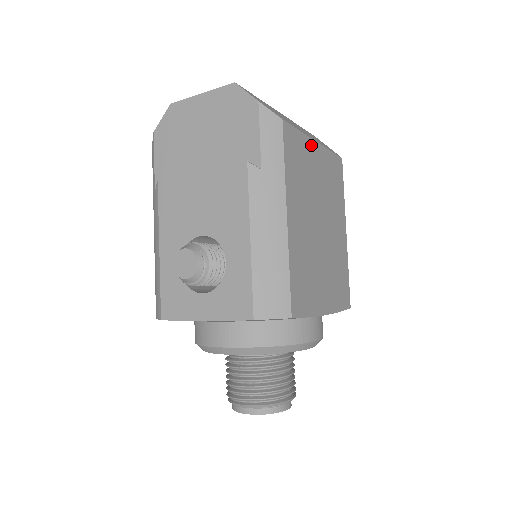
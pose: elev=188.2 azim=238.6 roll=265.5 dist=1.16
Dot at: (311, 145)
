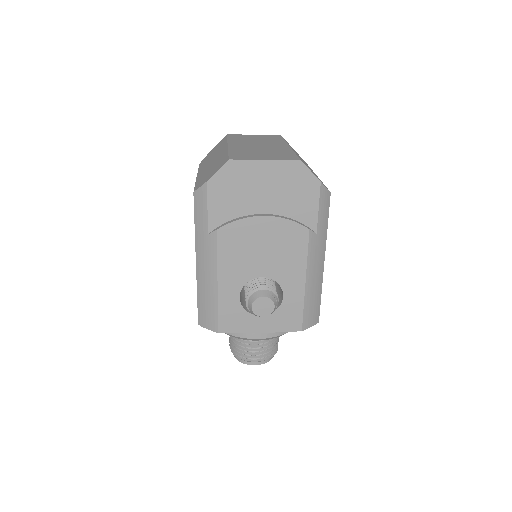
Dot at: occluded
